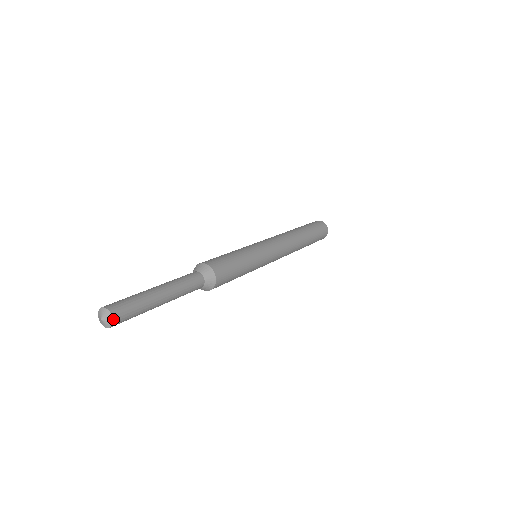
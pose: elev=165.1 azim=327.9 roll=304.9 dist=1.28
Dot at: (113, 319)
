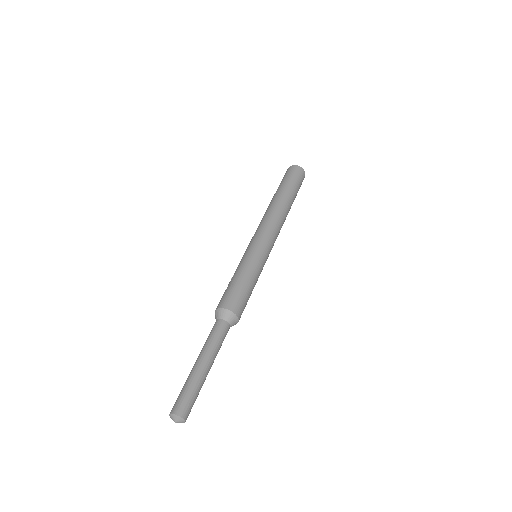
Dot at: (184, 422)
